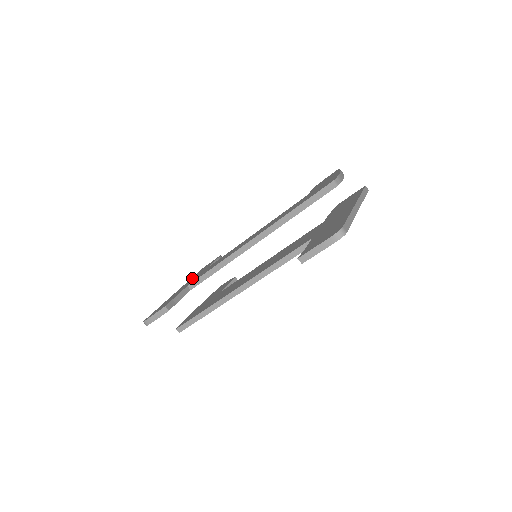
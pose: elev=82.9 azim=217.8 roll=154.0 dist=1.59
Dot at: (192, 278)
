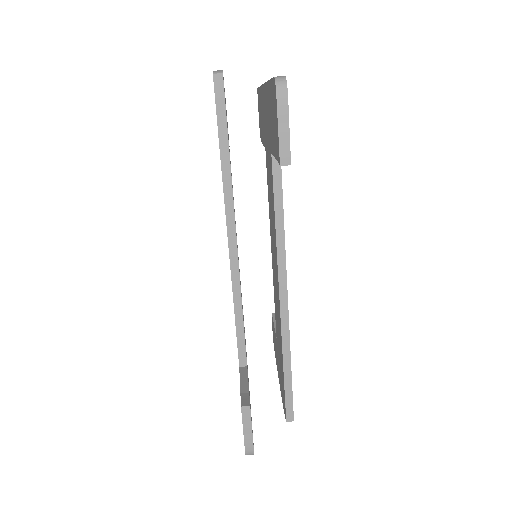
Dot at: occluded
